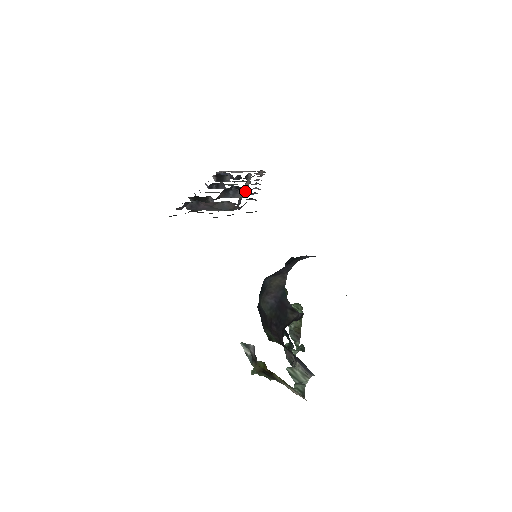
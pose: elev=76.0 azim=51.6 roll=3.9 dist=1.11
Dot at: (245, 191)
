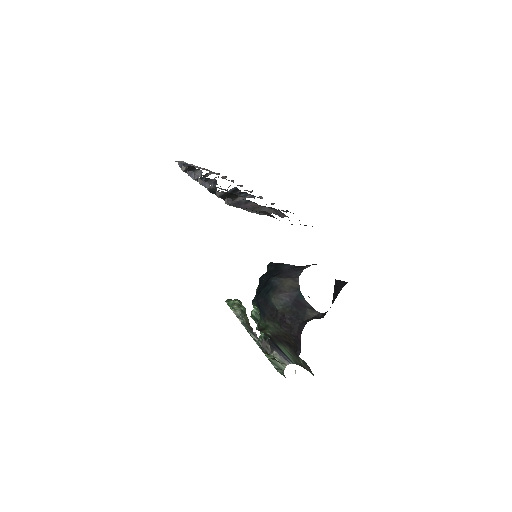
Dot at: occluded
